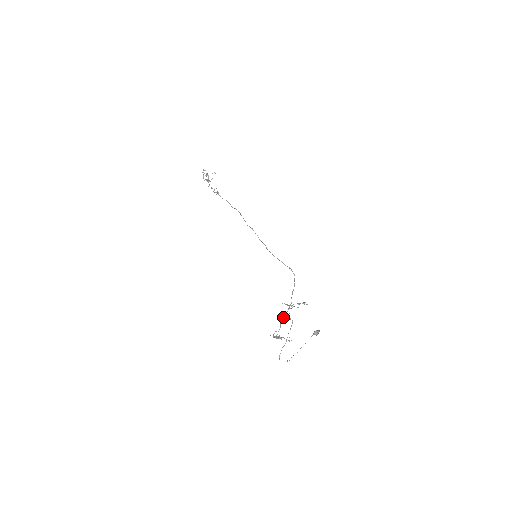
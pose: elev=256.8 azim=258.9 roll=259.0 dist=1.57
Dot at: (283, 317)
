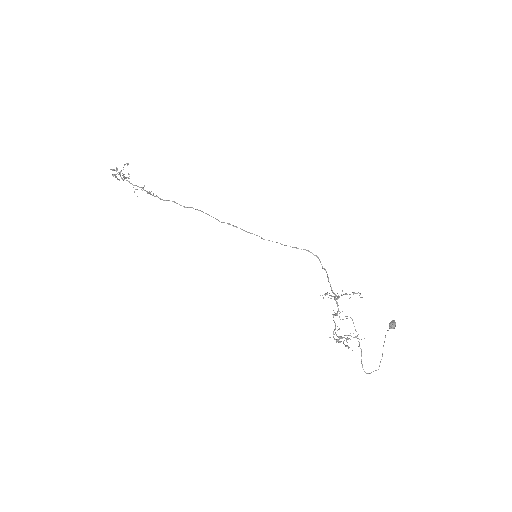
Dot at: (335, 315)
